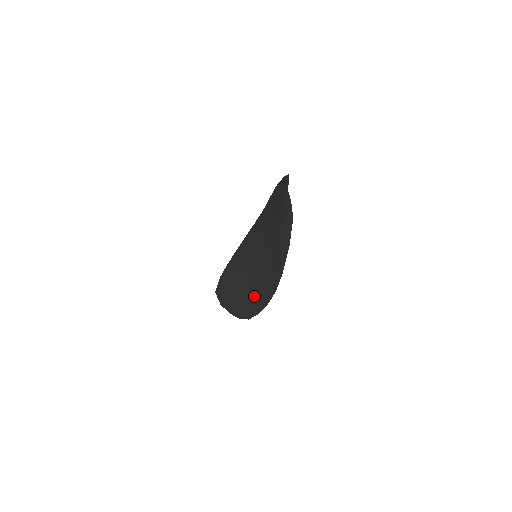
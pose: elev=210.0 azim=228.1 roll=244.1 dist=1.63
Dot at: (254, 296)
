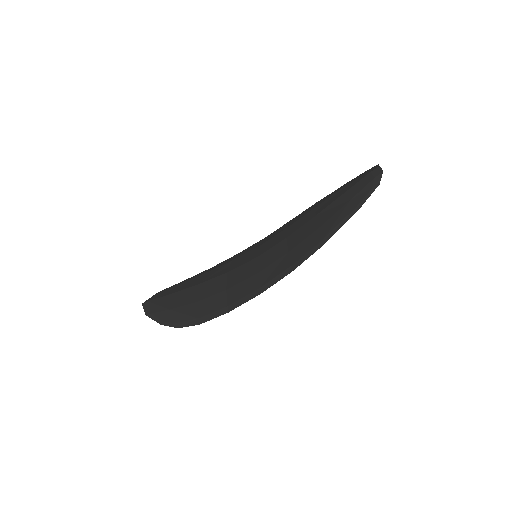
Dot at: (232, 293)
